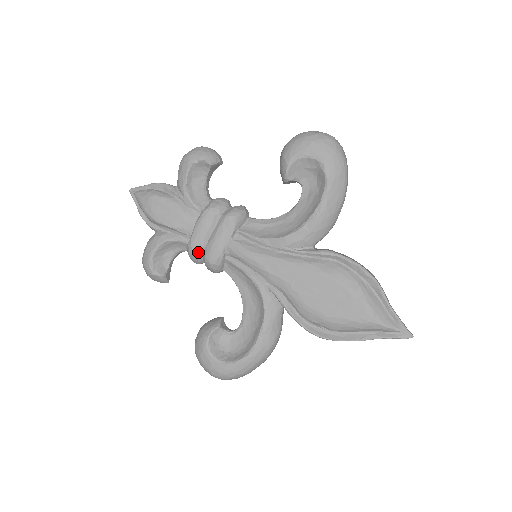
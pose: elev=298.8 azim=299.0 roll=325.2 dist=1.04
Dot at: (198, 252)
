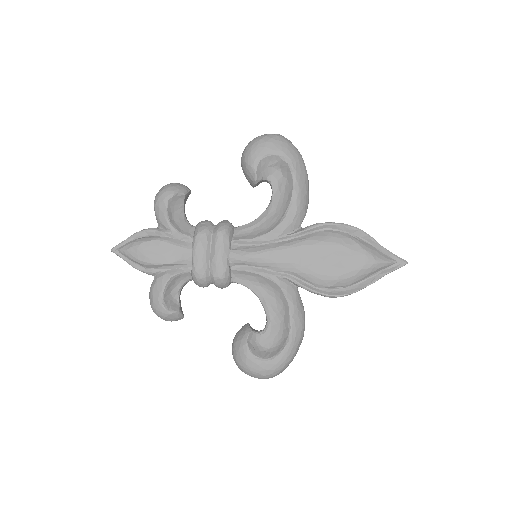
Dot at: (205, 274)
